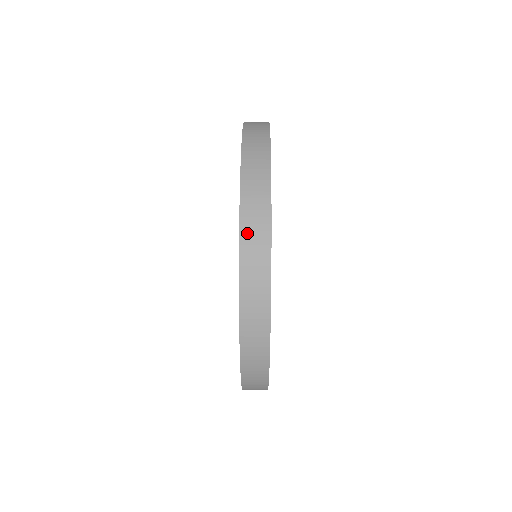
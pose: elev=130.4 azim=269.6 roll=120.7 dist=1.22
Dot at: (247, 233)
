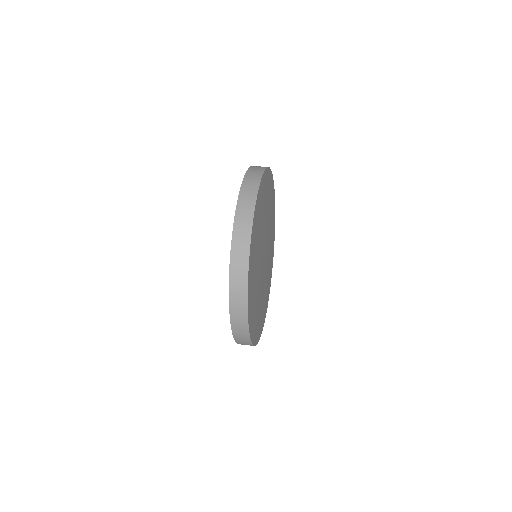
Dot at: (234, 277)
